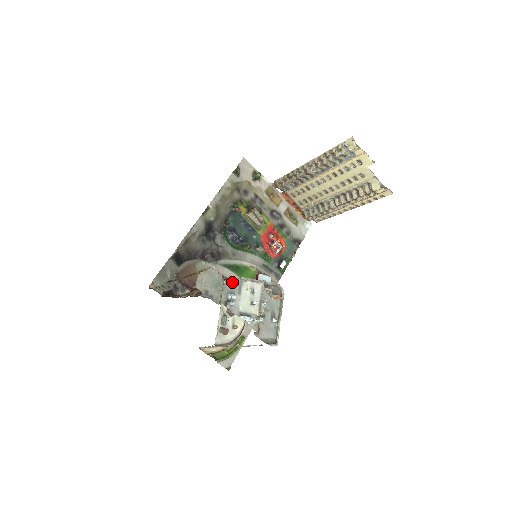
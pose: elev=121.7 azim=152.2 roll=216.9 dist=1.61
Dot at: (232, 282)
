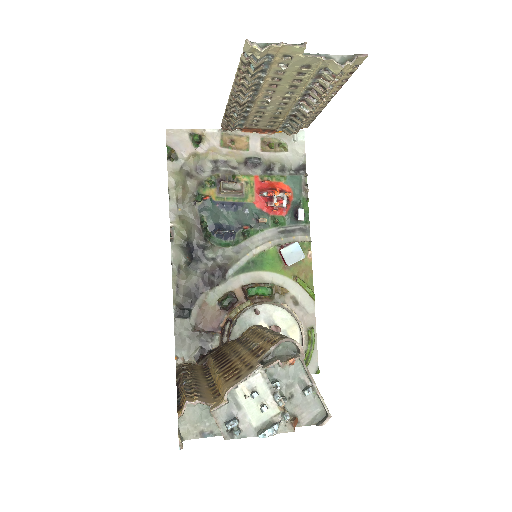
Dot at: (220, 406)
